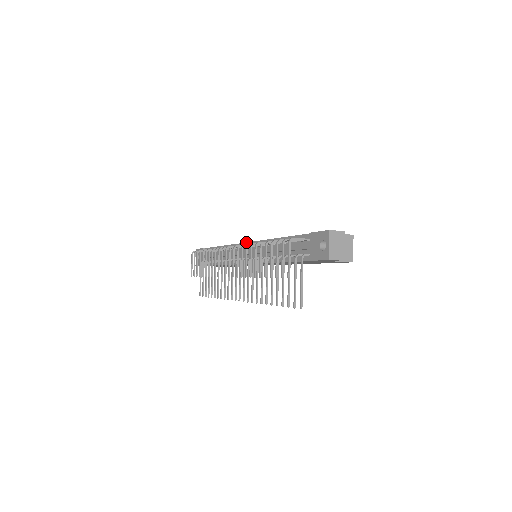
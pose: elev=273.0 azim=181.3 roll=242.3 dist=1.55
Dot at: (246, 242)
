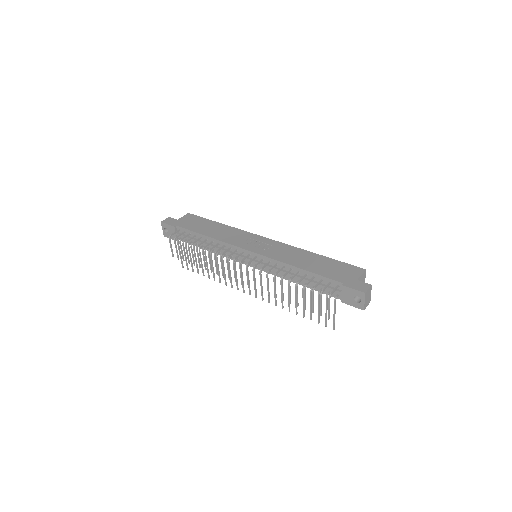
Dot at: (249, 251)
